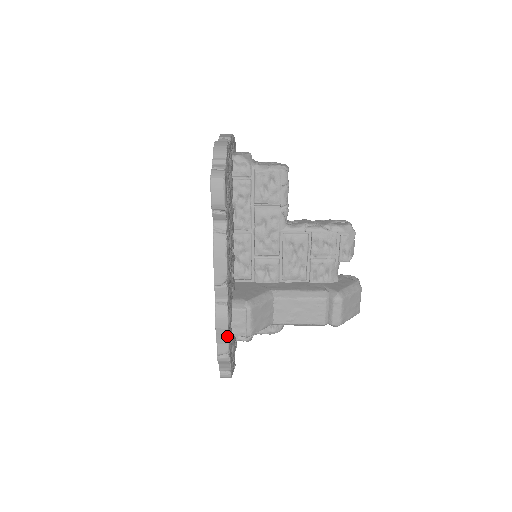
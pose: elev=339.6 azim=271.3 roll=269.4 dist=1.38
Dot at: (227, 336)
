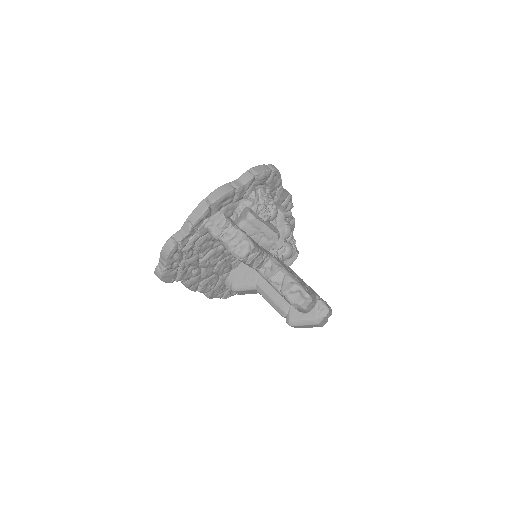
Dot at: occluded
